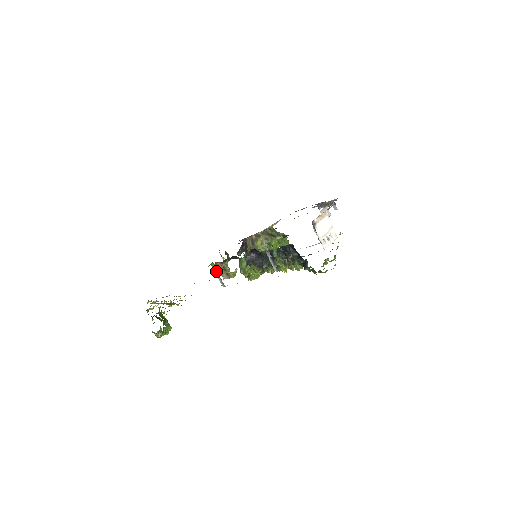
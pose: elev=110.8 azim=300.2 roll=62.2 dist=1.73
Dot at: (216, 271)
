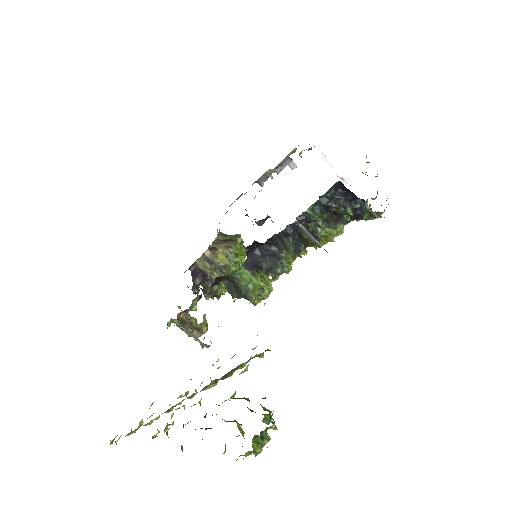
Dot at: (185, 329)
